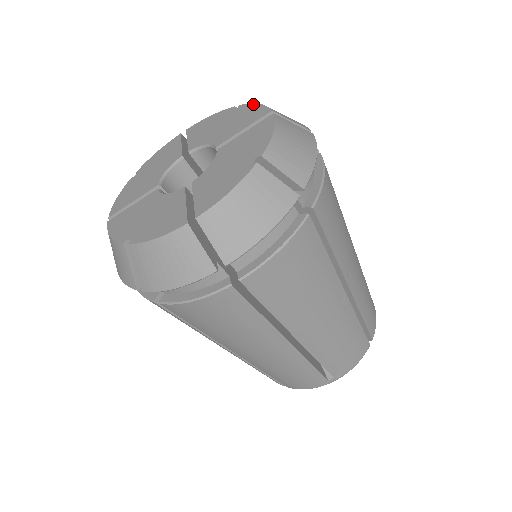
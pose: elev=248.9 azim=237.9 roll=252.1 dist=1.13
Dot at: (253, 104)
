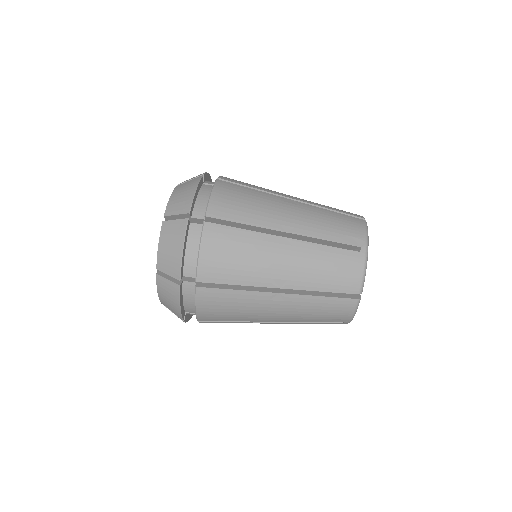
Dot at: (171, 195)
